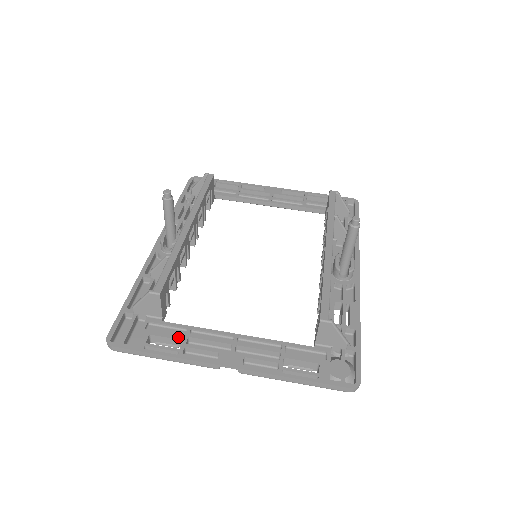
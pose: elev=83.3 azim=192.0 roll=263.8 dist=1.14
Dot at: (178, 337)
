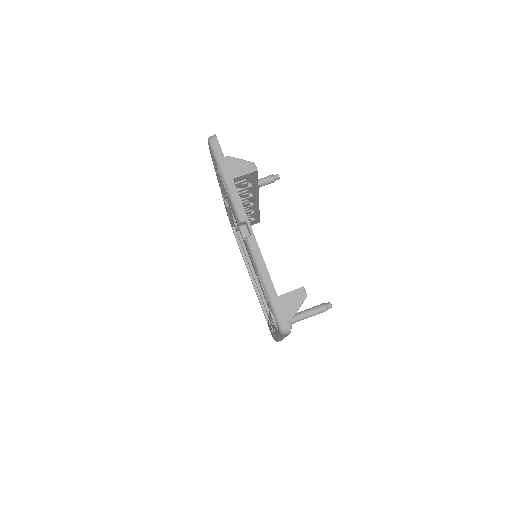
Dot at: occluded
